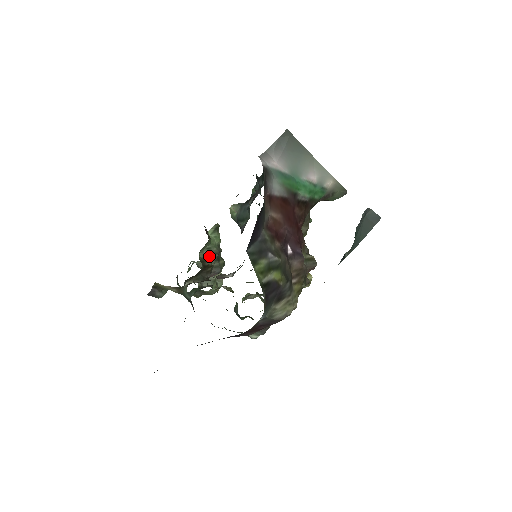
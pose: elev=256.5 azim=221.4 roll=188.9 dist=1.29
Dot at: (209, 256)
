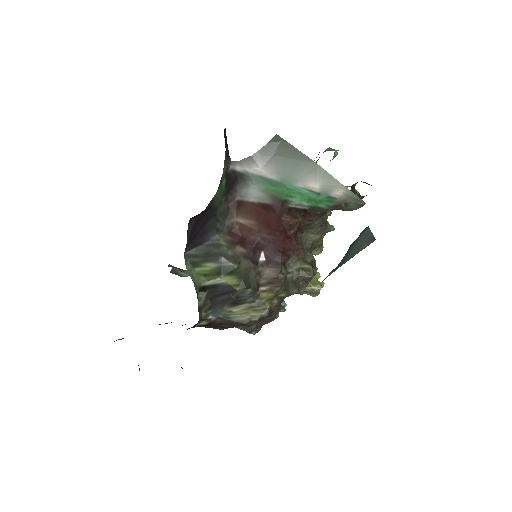
Dot at: occluded
